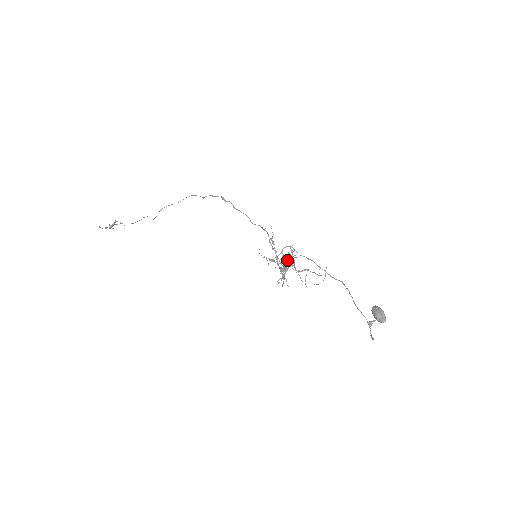
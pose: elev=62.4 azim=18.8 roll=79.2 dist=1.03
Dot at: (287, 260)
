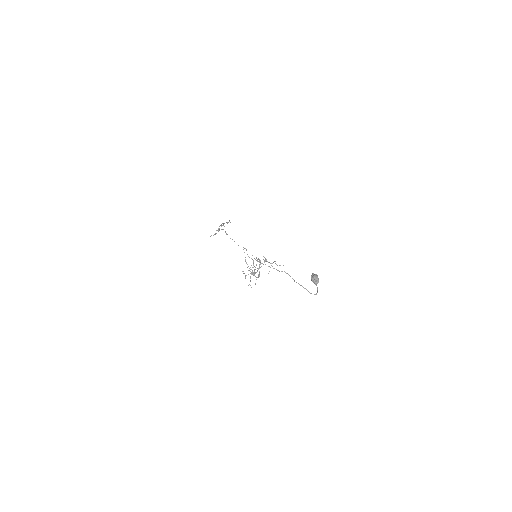
Dot at: (260, 263)
